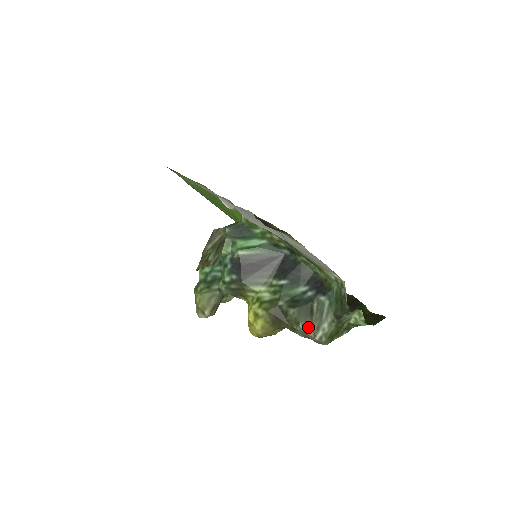
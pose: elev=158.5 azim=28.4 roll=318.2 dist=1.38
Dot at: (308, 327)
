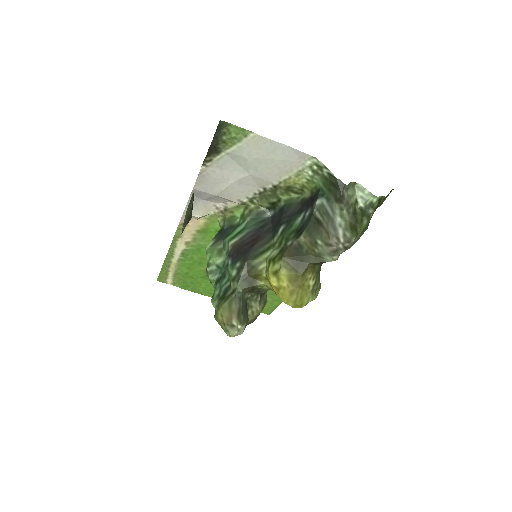
Dot at: (326, 237)
